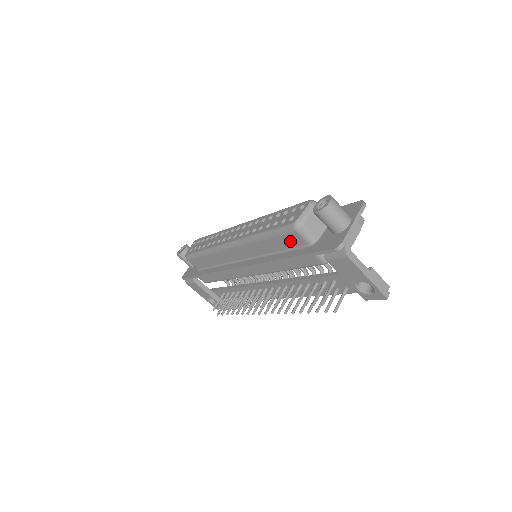
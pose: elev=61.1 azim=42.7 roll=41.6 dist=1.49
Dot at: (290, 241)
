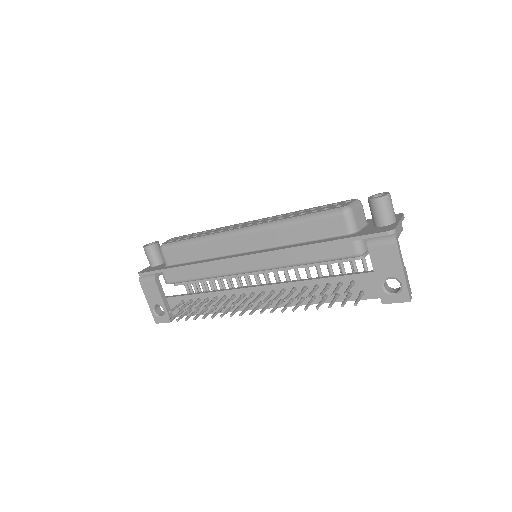
Dot at: (328, 227)
